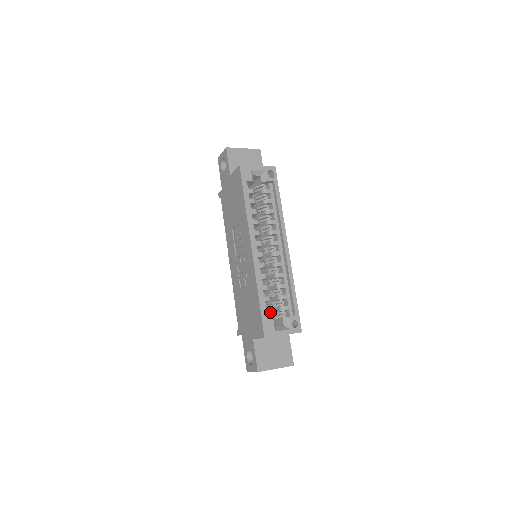
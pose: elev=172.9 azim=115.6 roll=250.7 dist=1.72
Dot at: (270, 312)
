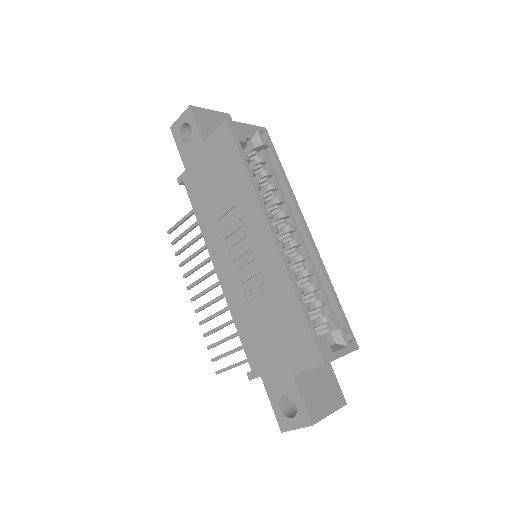
Dot at: occluded
